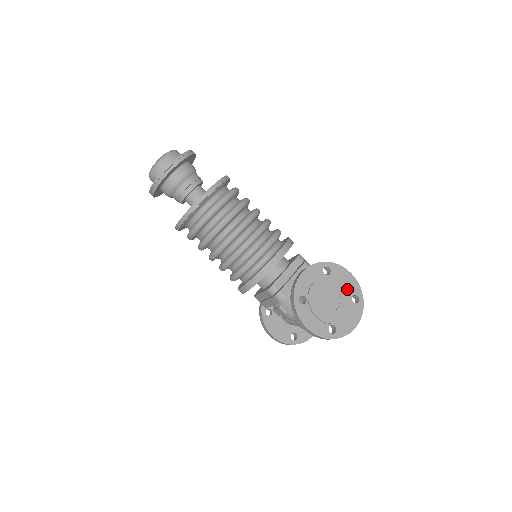
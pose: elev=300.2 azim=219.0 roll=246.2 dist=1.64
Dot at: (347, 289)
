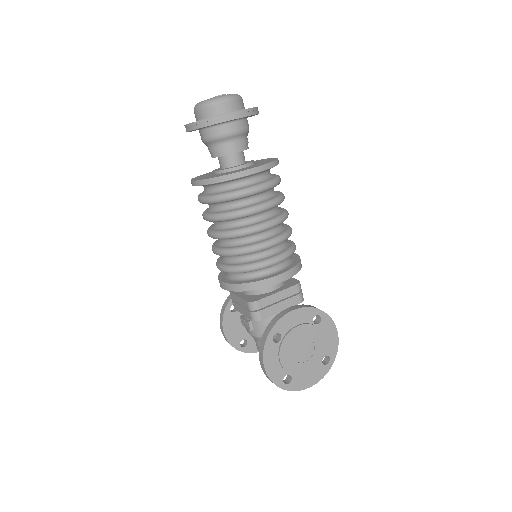
Dot at: (325, 347)
